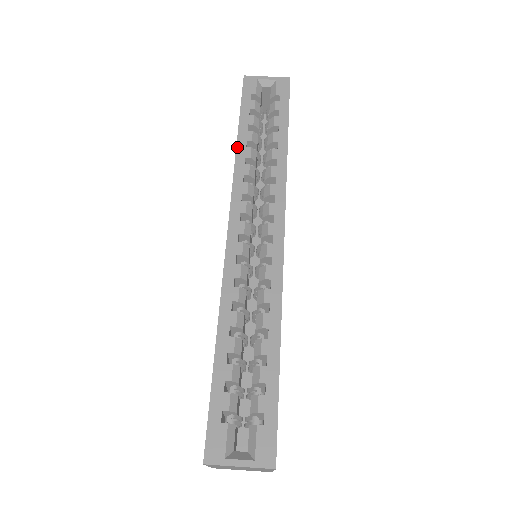
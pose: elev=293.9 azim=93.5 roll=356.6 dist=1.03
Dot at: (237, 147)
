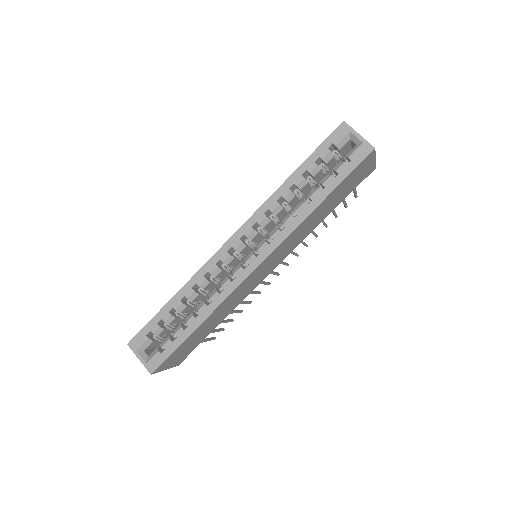
Dot at: (283, 184)
